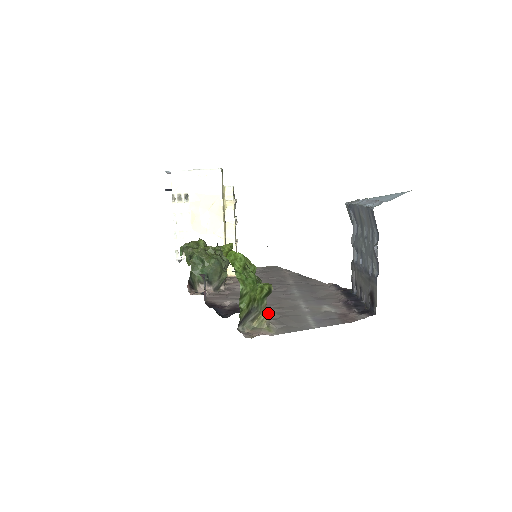
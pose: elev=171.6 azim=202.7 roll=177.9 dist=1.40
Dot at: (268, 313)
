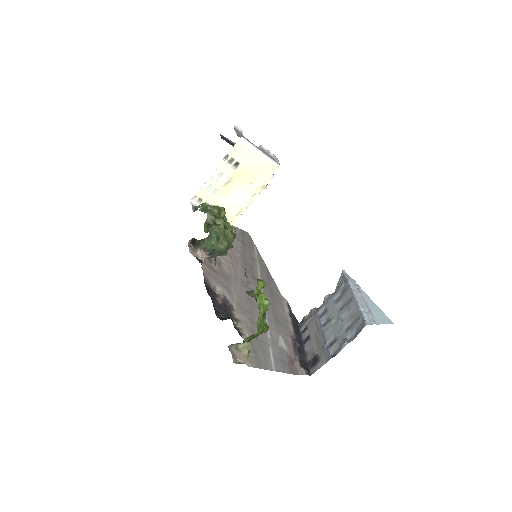
Dot at: (246, 327)
